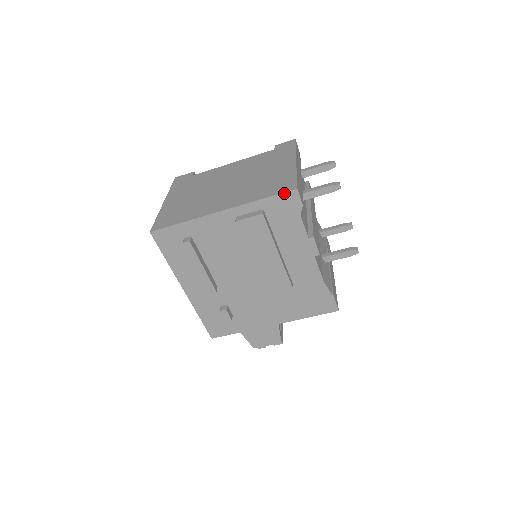
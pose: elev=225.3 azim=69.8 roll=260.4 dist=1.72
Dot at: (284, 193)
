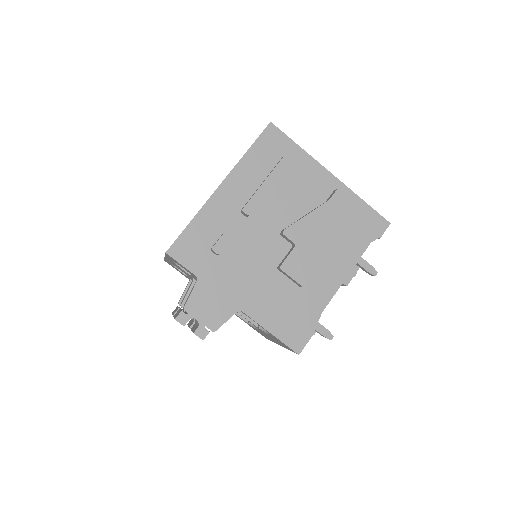
Dot at: (381, 216)
